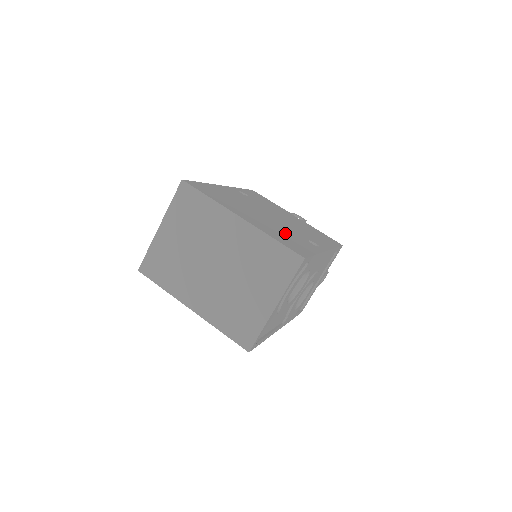
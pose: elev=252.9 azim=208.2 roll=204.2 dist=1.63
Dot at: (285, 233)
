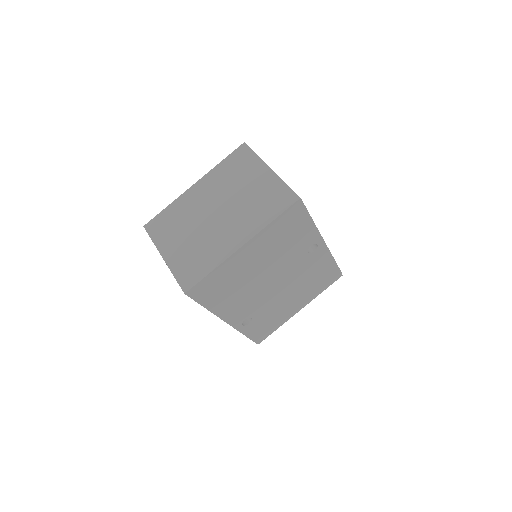
Dot at: occluded
